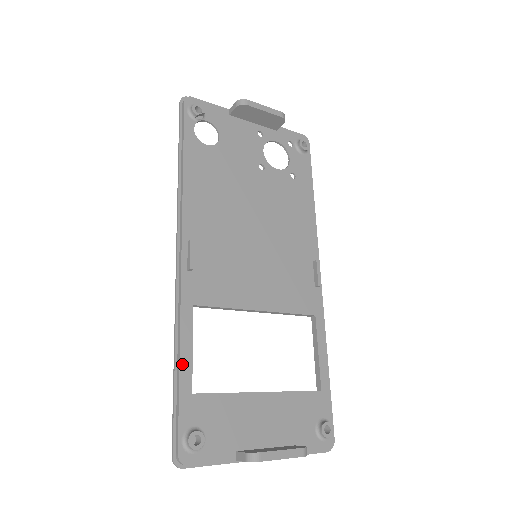
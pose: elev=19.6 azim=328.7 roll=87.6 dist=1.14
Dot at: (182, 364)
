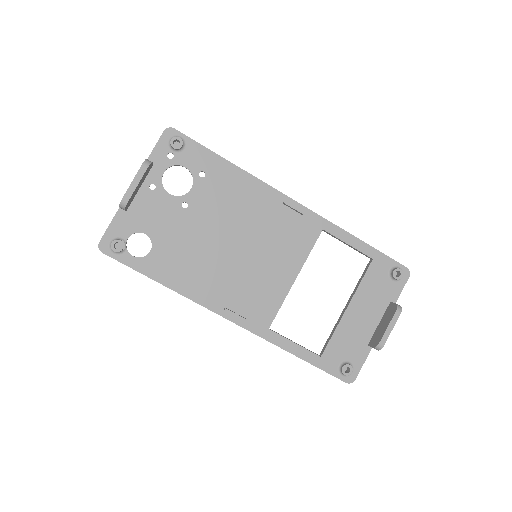
Dot at: (301, 355)
